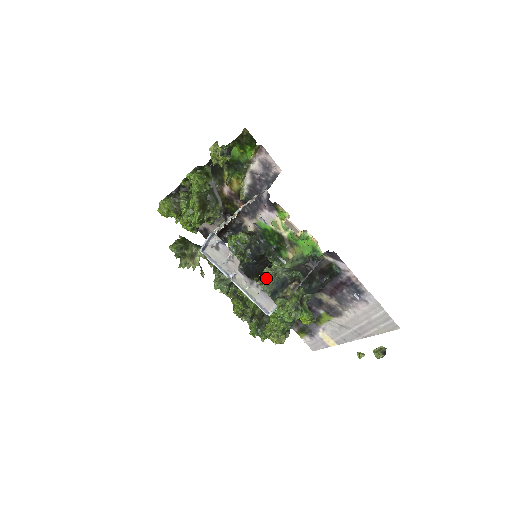
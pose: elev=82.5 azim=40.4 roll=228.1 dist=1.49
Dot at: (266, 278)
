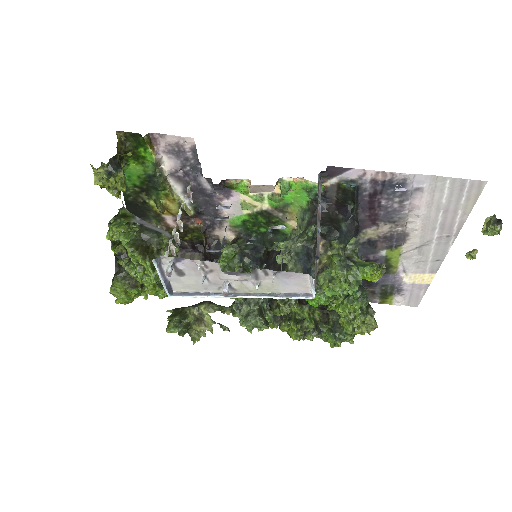
Dot at: occluded
